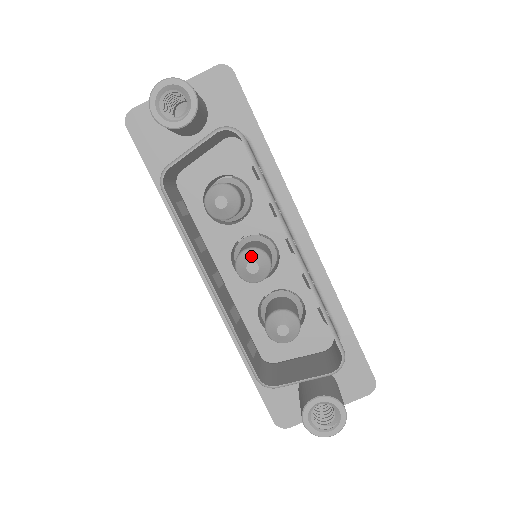
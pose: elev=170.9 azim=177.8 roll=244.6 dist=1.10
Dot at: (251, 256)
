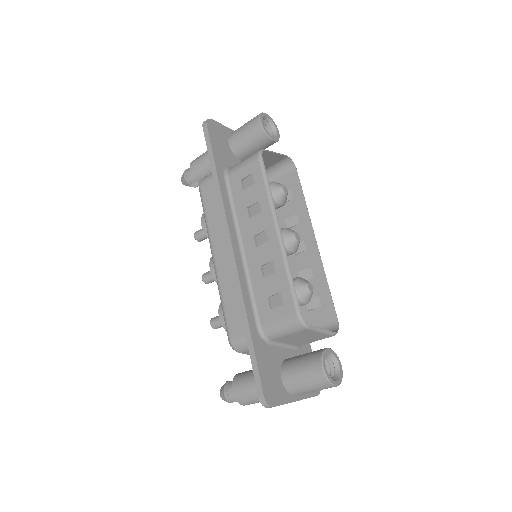
Dot at: (294, 231)
